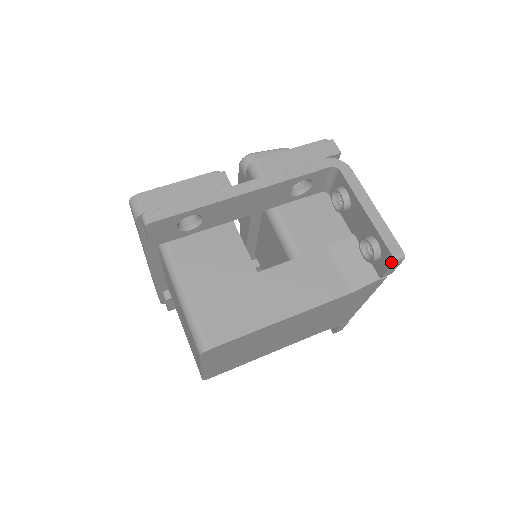
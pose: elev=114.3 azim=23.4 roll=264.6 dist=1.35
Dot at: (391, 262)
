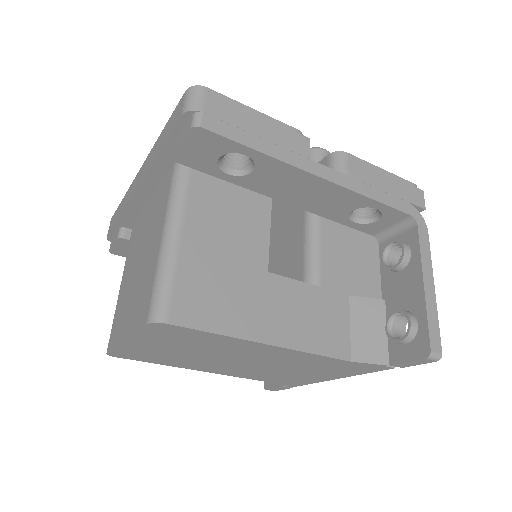
Dot at: (423, 356)
